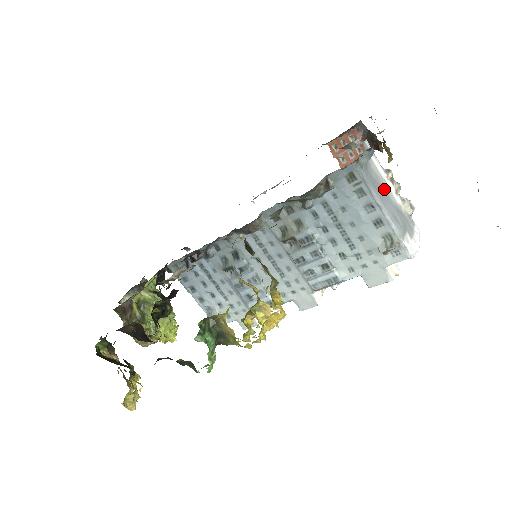
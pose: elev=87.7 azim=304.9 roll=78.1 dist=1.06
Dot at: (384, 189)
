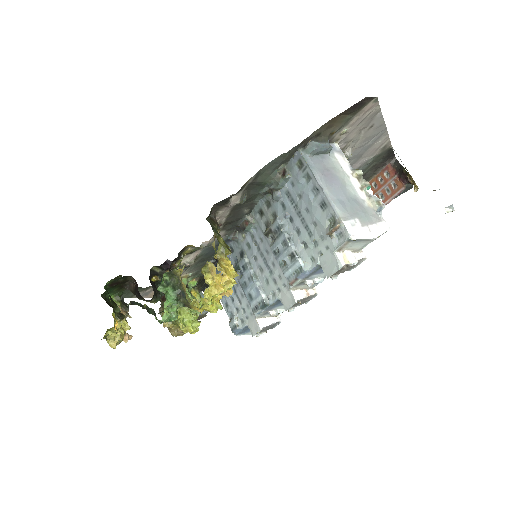
Dot at: (341, 180)
